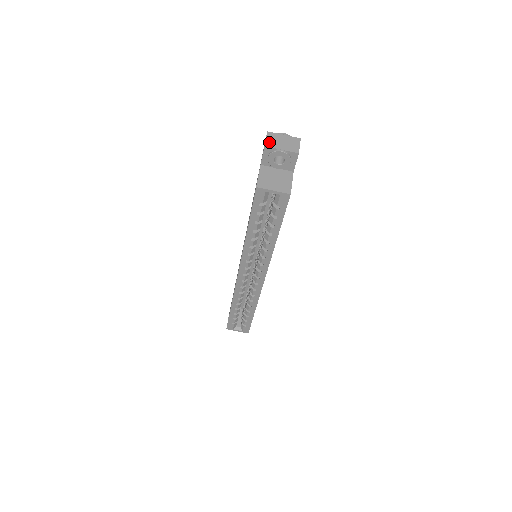
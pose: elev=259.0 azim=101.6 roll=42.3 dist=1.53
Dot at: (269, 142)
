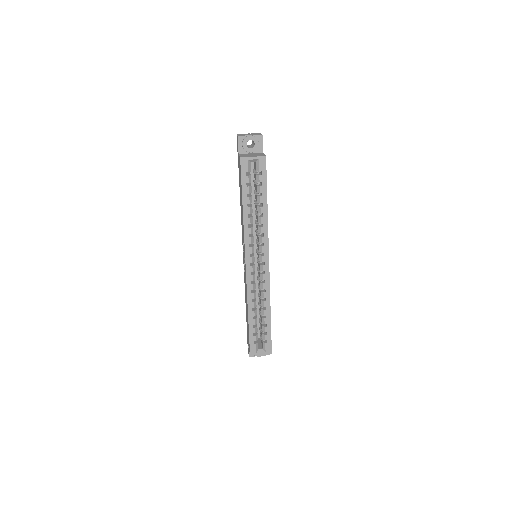
Dot at: (240, 135)
